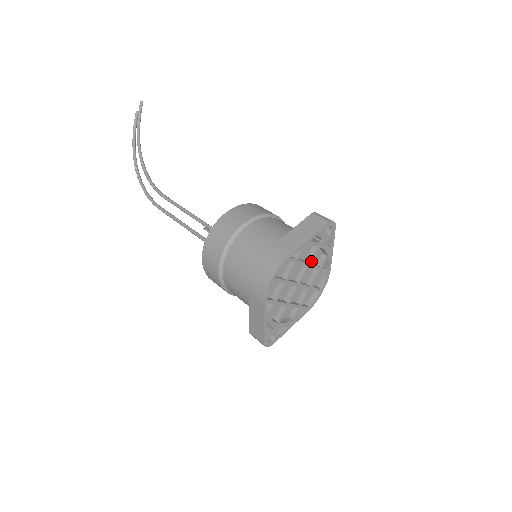
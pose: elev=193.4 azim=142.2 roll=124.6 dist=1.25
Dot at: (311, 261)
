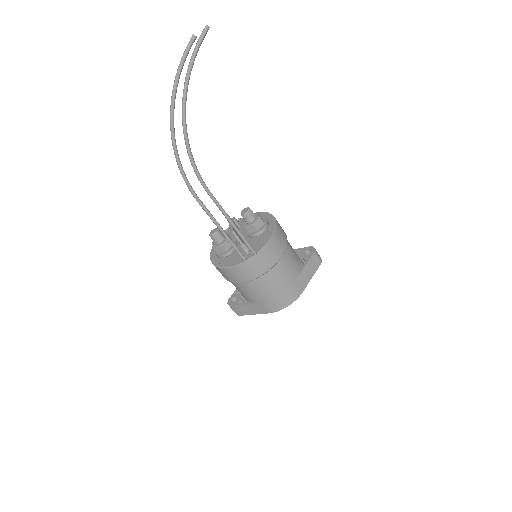
Dot at: occluded
